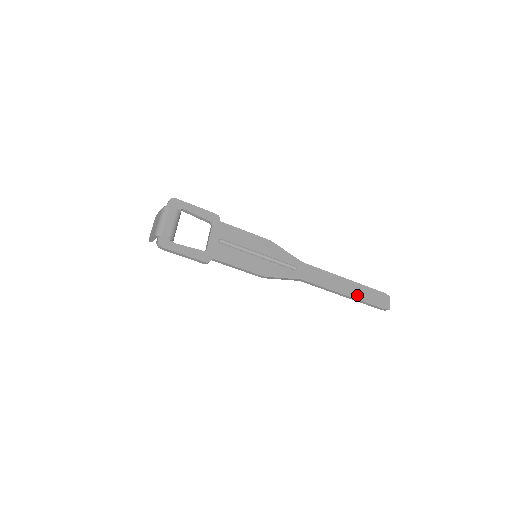
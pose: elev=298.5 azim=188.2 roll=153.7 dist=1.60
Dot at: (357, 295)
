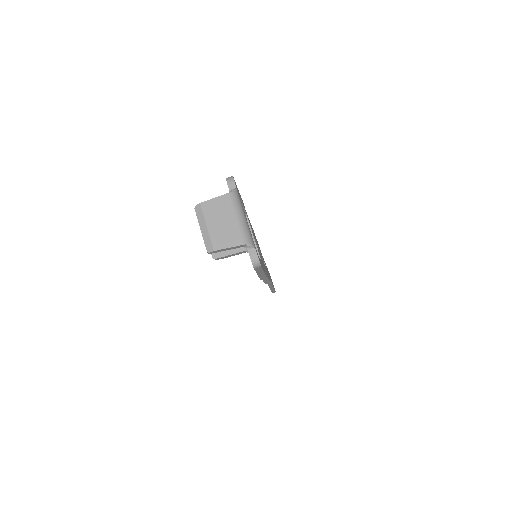
Dot at: (272, 283)
